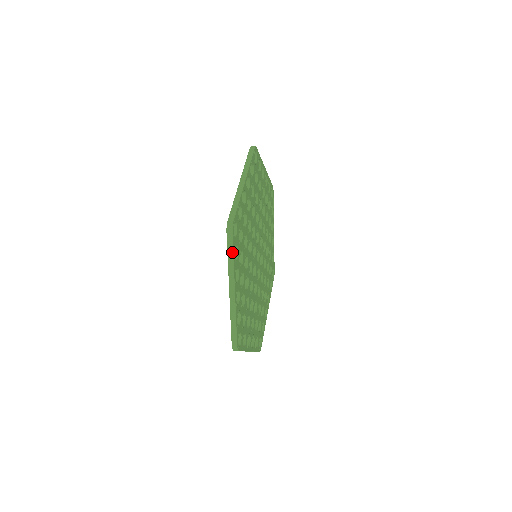
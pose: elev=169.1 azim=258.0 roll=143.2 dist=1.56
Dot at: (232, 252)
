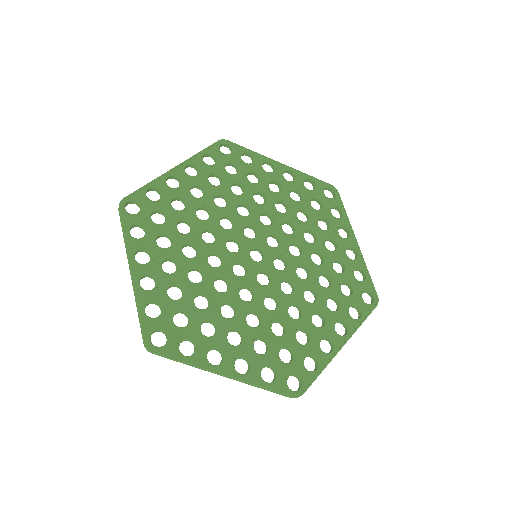
Dot at: (204, 149)
